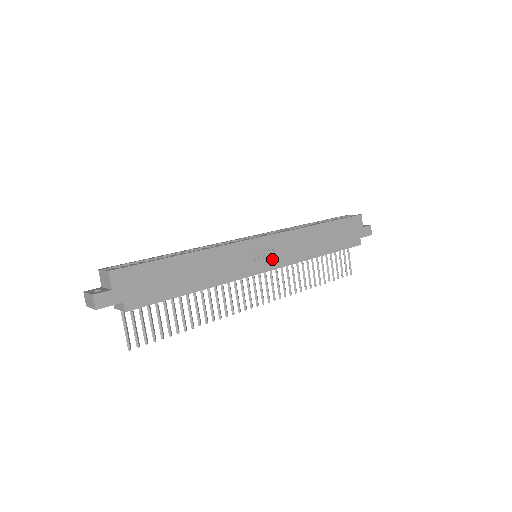
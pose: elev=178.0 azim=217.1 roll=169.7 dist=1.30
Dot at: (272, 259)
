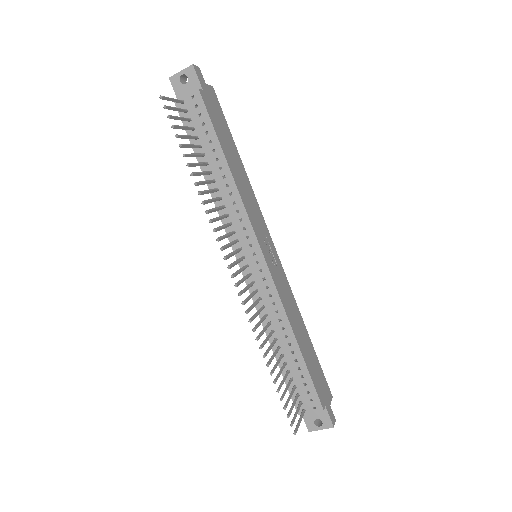
Dot at: (271, 263)
